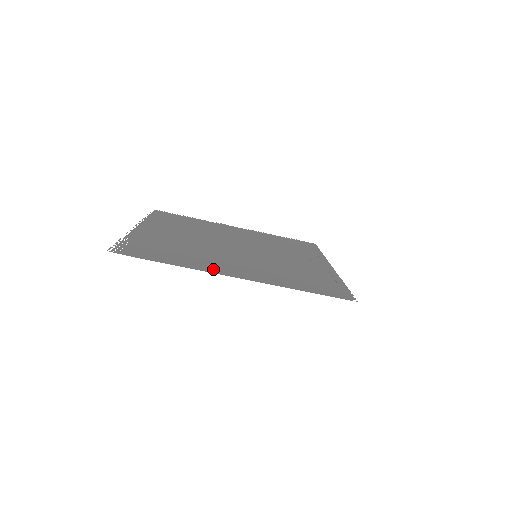
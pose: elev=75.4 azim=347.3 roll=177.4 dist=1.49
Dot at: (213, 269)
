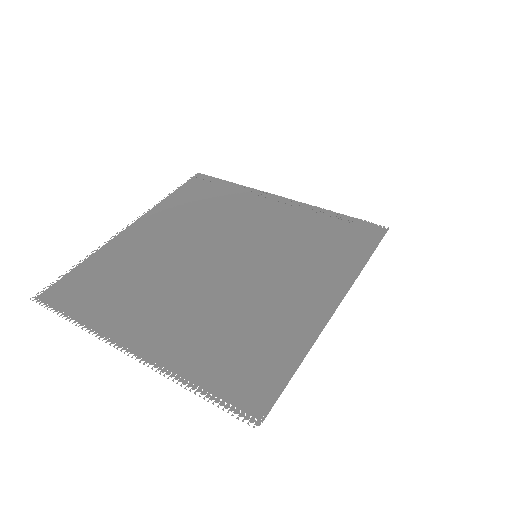
Dot at: (313, 322)
